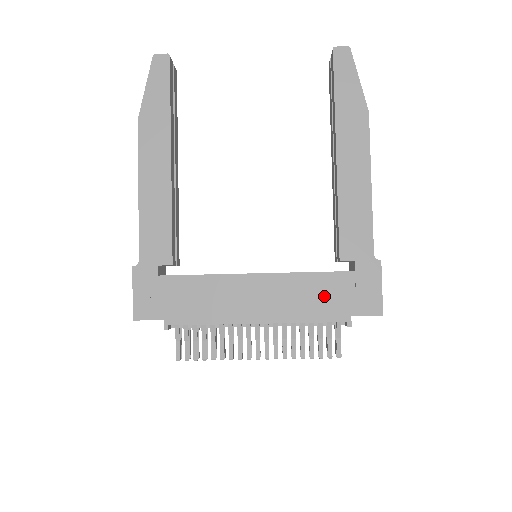
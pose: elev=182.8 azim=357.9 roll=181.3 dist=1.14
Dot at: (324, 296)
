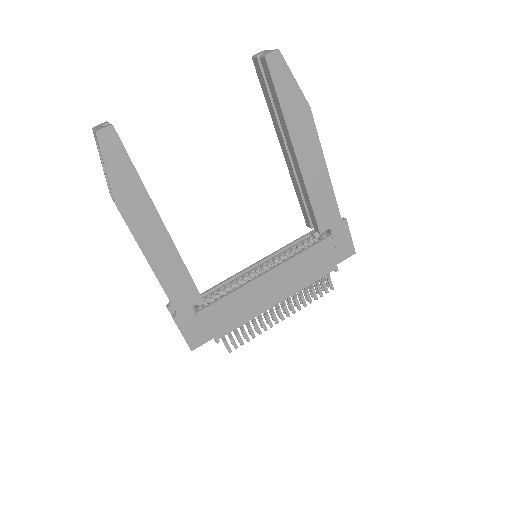
Dot at: (317, 262)
